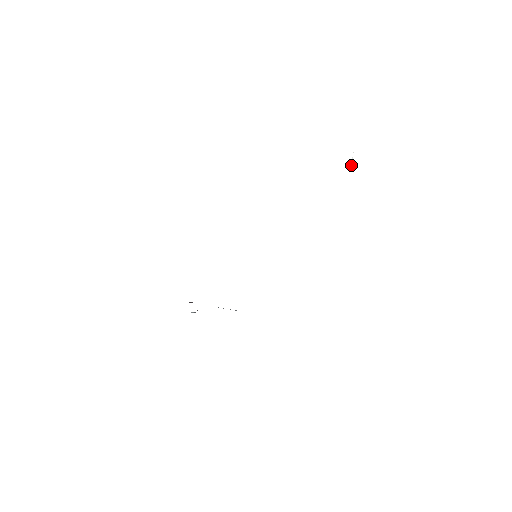
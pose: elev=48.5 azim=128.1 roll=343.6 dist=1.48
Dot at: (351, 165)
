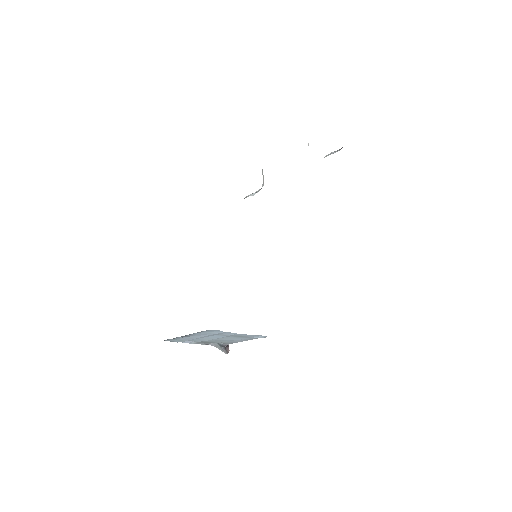
Dot at: (308, 144)
